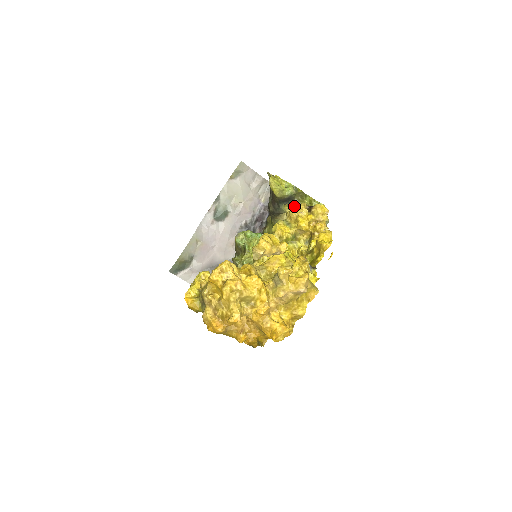
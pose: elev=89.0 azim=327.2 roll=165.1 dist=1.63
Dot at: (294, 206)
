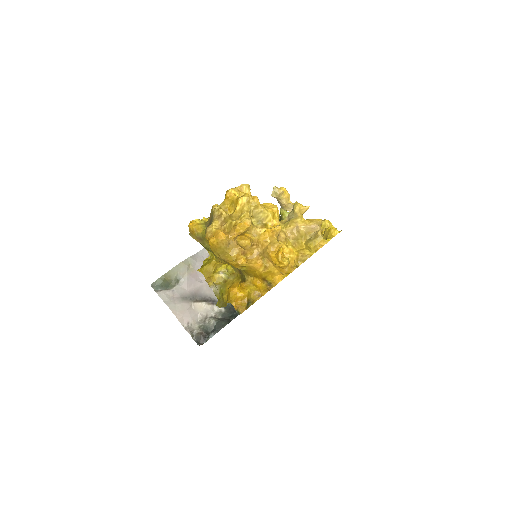
Dot at: occluded
